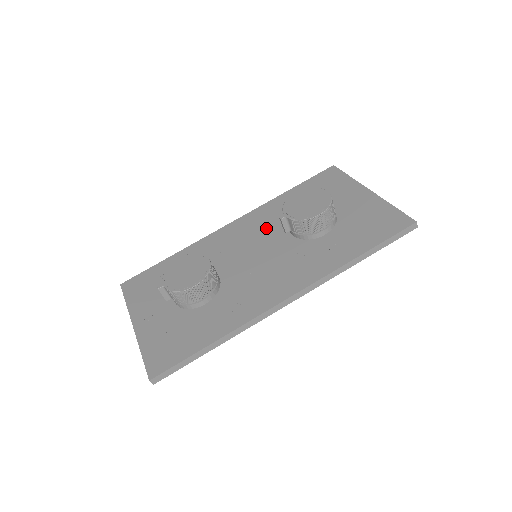
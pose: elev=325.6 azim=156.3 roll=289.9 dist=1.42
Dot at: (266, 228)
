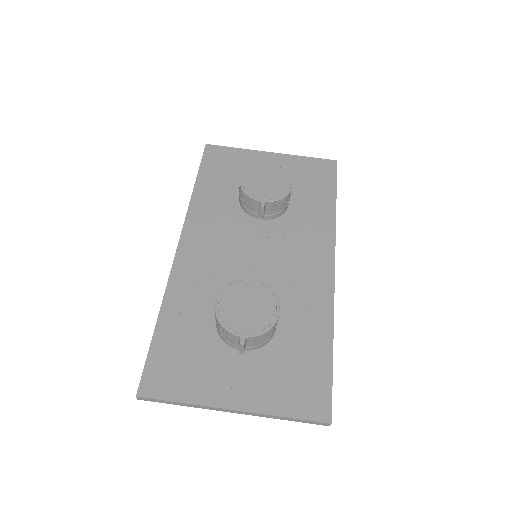
Dot at: (227, 228)
